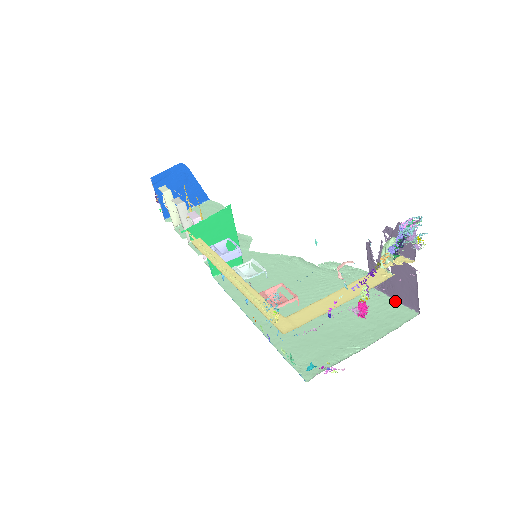
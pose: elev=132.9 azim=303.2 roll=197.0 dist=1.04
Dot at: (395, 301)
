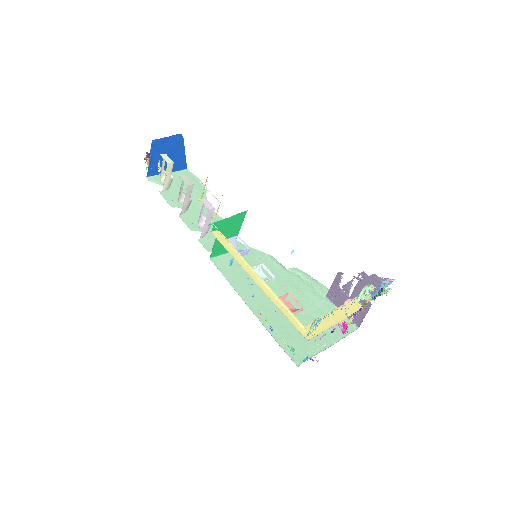
Dot at: occluded
